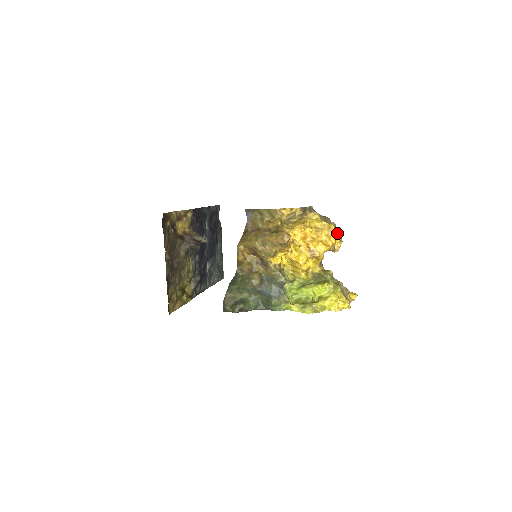
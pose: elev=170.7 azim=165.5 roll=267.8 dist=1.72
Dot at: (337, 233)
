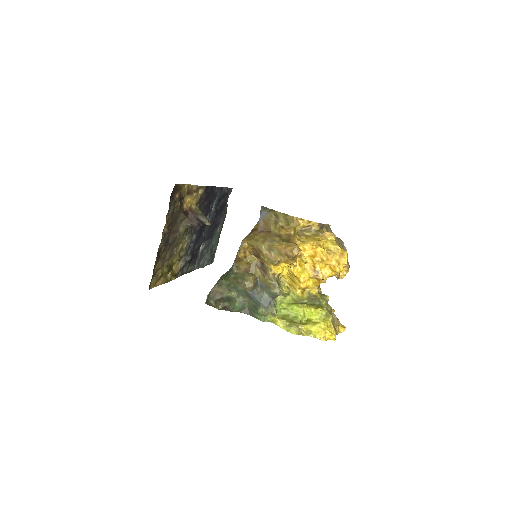
Dot at: (347, 260)
